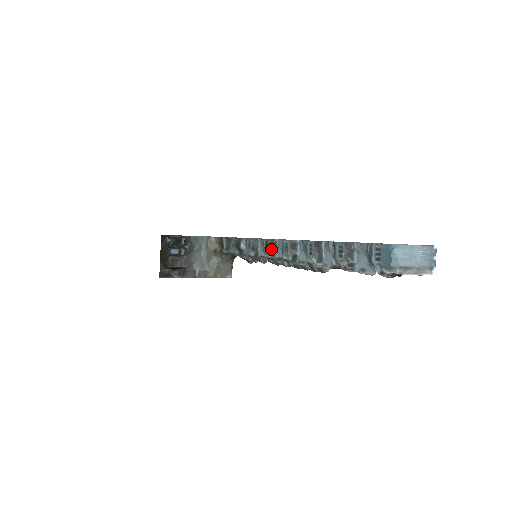
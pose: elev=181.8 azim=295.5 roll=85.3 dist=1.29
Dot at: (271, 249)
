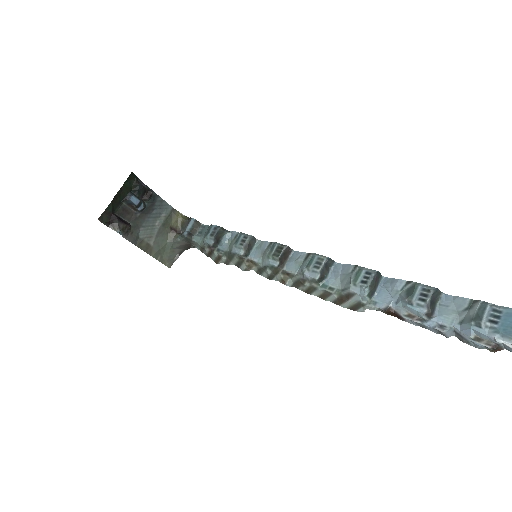
Dot at: (282, 257)
